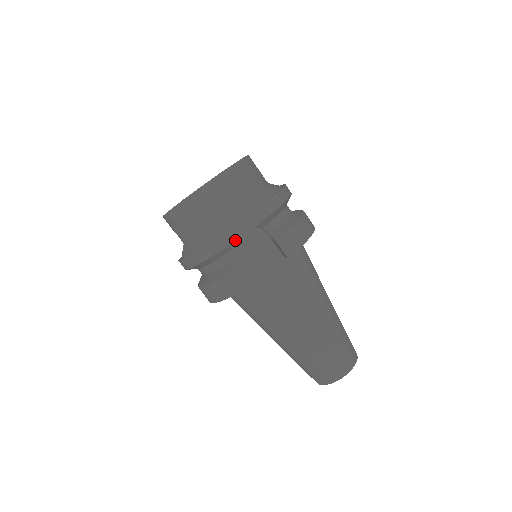
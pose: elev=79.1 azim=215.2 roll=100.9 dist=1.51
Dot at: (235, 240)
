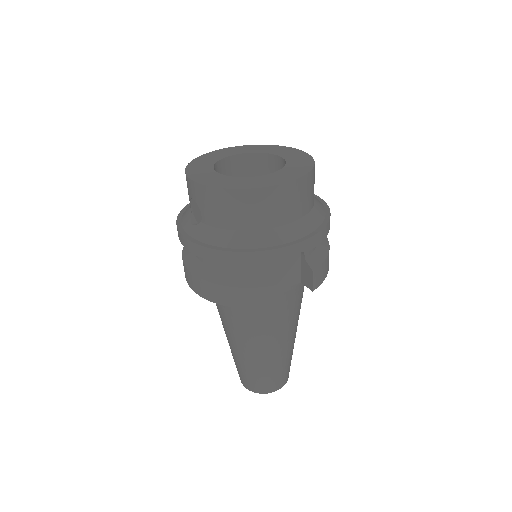
Dot at: occluded
